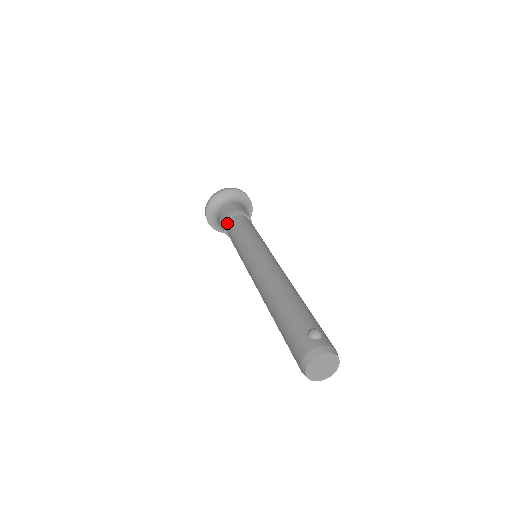
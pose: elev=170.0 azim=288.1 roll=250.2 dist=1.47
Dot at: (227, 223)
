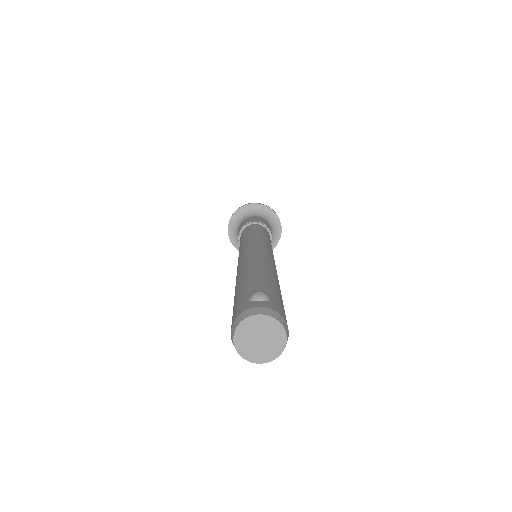
Dot at: (241, 233)
